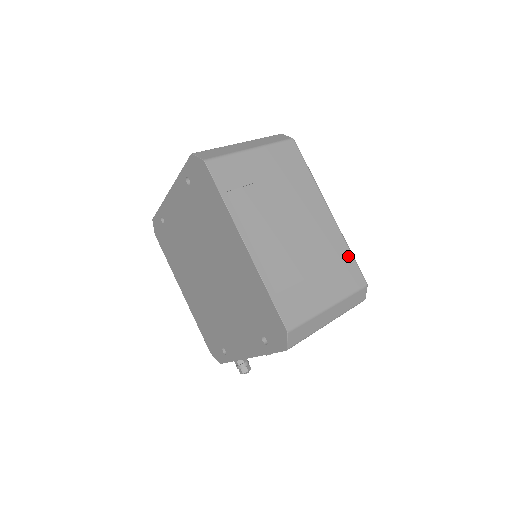
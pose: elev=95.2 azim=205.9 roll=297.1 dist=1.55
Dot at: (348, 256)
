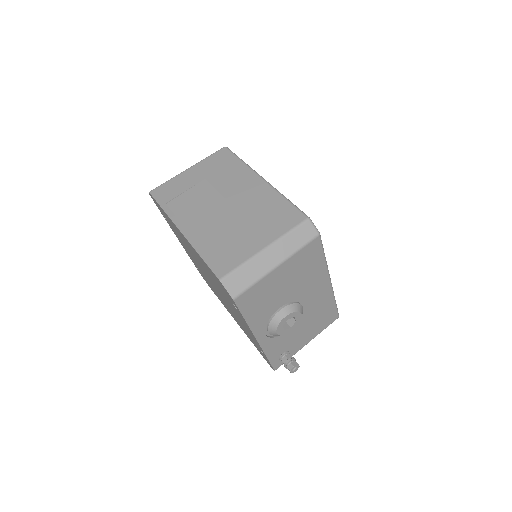
Dot at: (284, 204)
